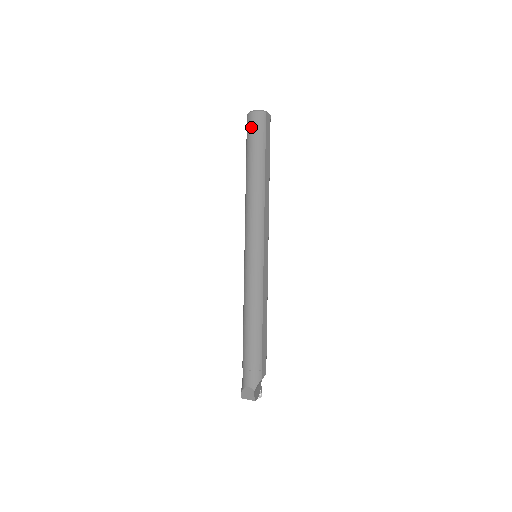
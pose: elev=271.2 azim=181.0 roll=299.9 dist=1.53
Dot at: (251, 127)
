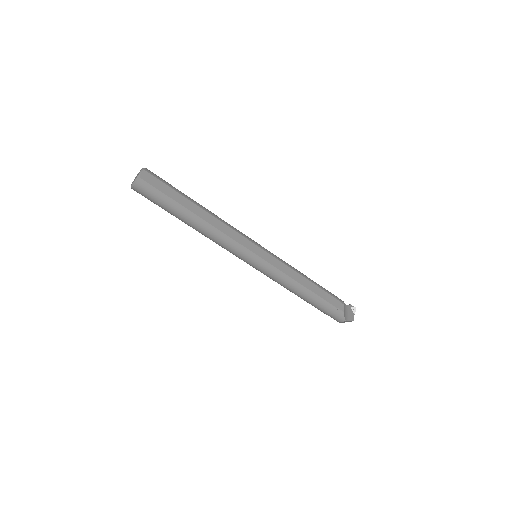
Dot at: (146, 197)
